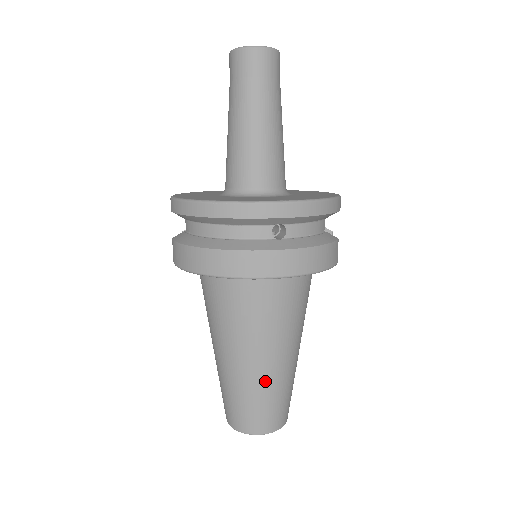
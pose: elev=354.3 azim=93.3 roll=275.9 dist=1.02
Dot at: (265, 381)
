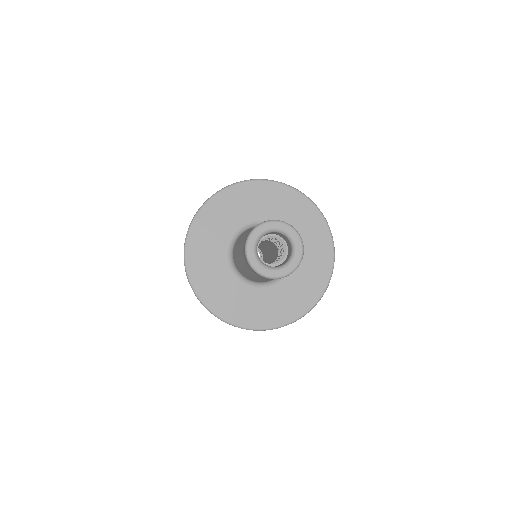
Dot at: occluded
